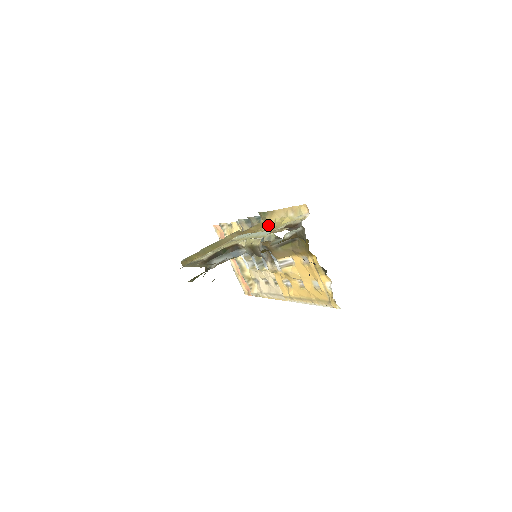
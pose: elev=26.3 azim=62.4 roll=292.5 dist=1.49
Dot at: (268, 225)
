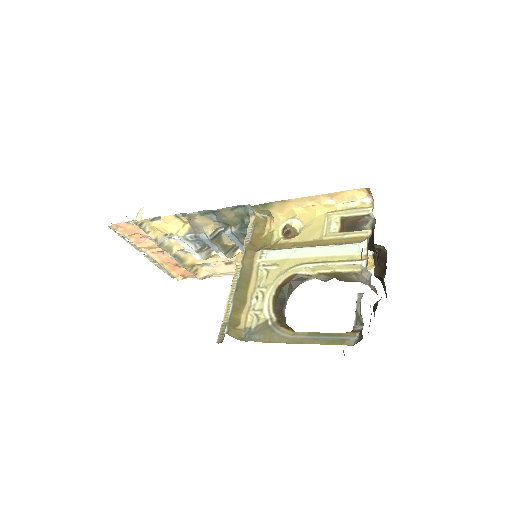
Dot at: (280, 220)
